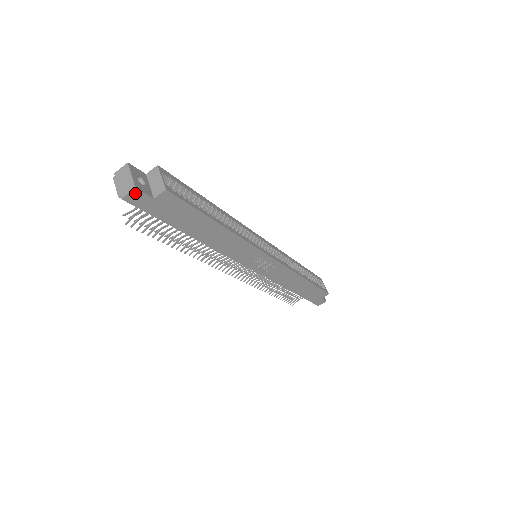
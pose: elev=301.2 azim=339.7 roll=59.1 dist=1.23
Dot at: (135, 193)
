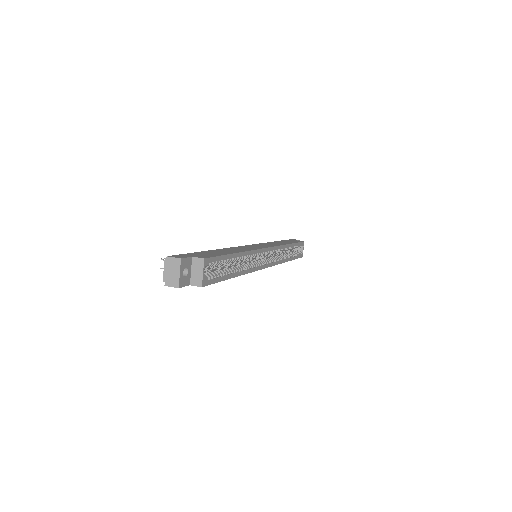
Dot at: (177, 286)
